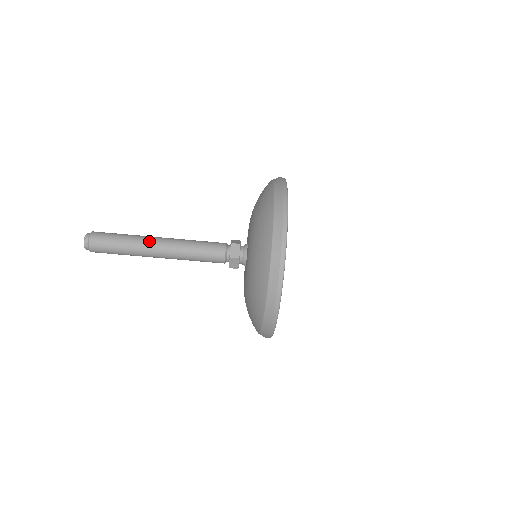
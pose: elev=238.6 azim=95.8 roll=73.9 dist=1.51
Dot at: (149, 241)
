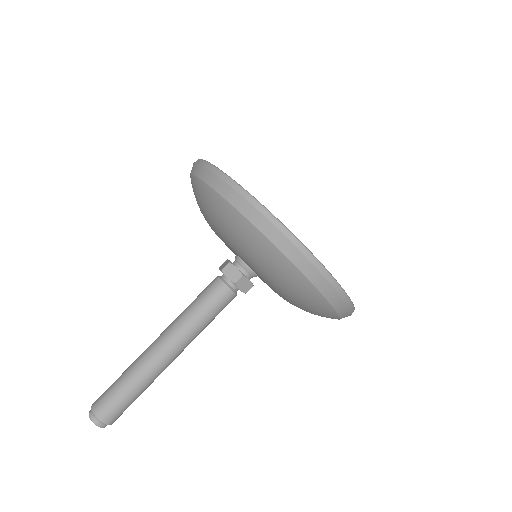
Dot at: (147, 348)
